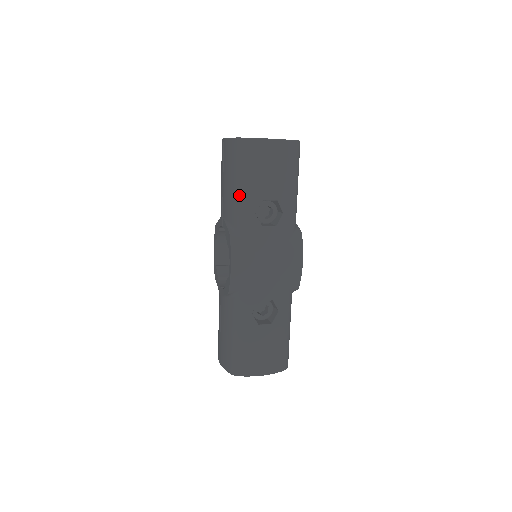
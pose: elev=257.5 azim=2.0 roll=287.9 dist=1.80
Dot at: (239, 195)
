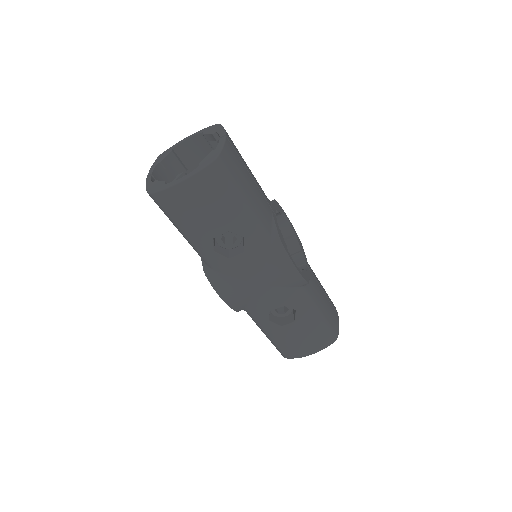
Dot at: (188, 241)
